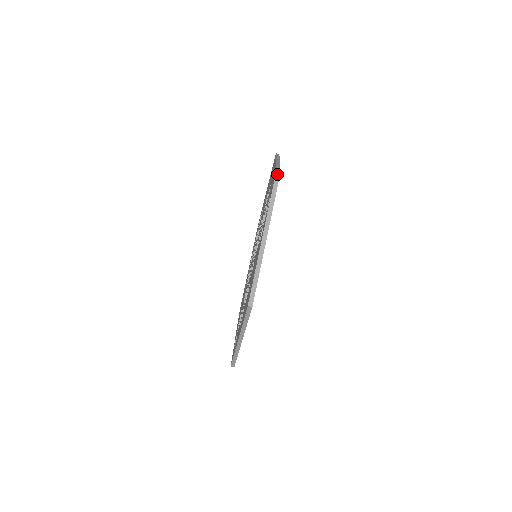
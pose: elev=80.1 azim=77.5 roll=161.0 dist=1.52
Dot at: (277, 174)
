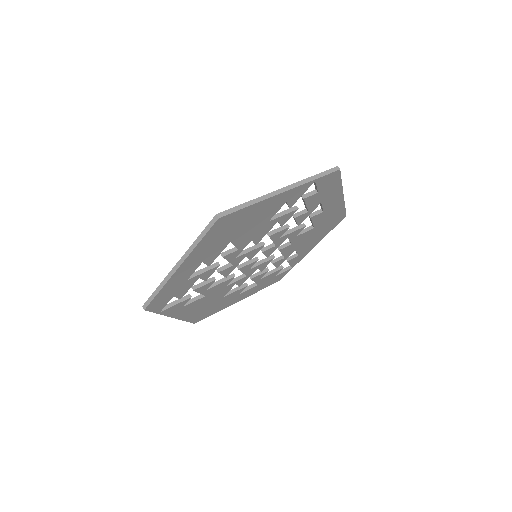
Dot at: (337, 168)
